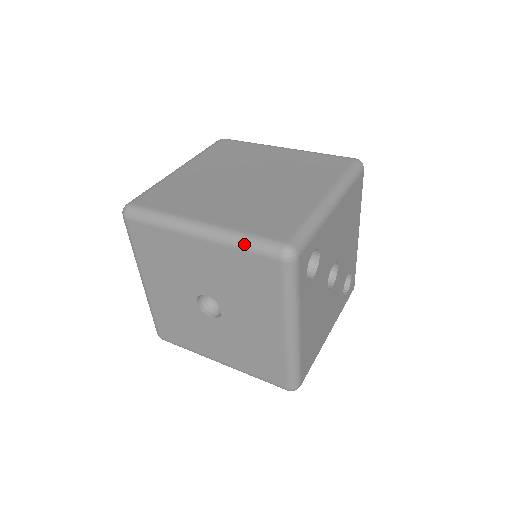
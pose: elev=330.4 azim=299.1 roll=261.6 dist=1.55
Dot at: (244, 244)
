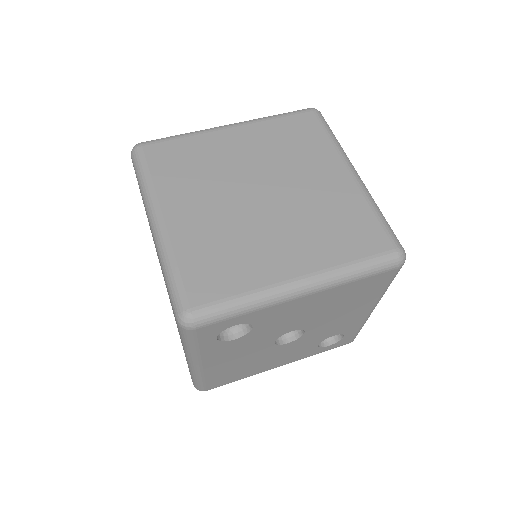
Dot at: (166, 275)
